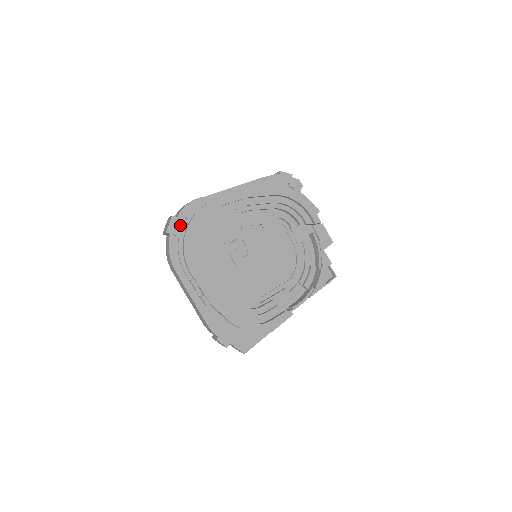
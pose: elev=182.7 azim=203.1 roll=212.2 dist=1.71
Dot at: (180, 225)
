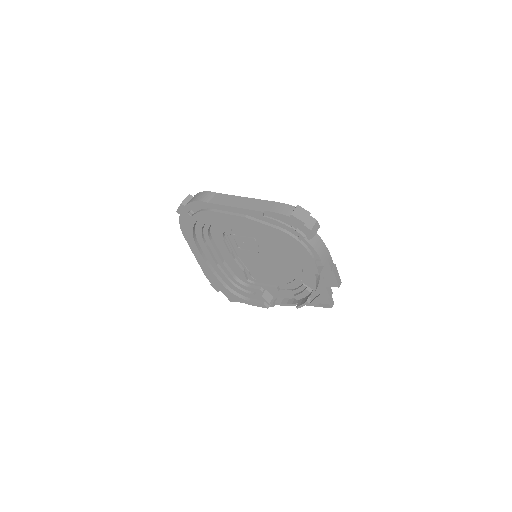
Dot at: (187, 212)
